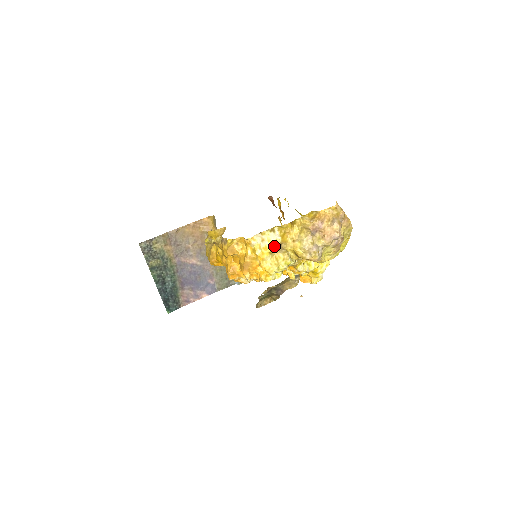
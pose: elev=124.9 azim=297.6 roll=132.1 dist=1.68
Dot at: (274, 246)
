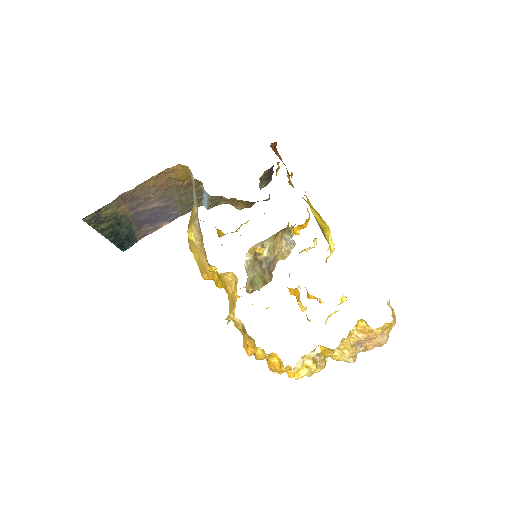
Dot at: (314, 366)
